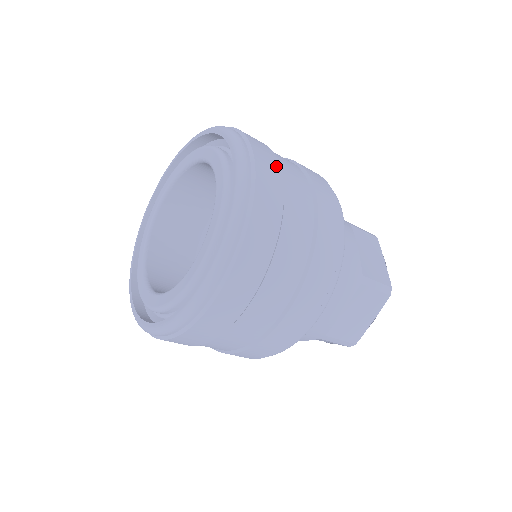
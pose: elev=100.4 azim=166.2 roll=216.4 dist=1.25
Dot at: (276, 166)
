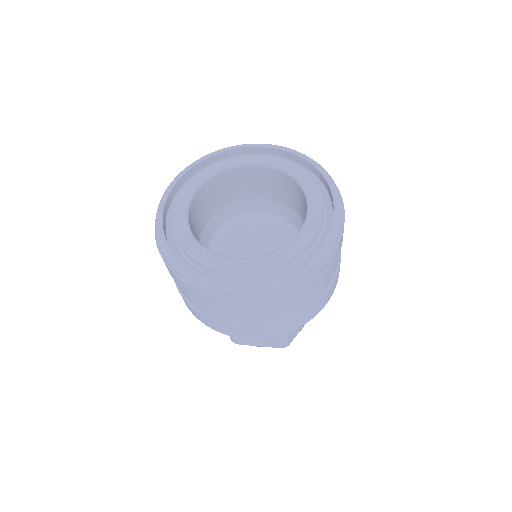
Dot at: (333, 264)
